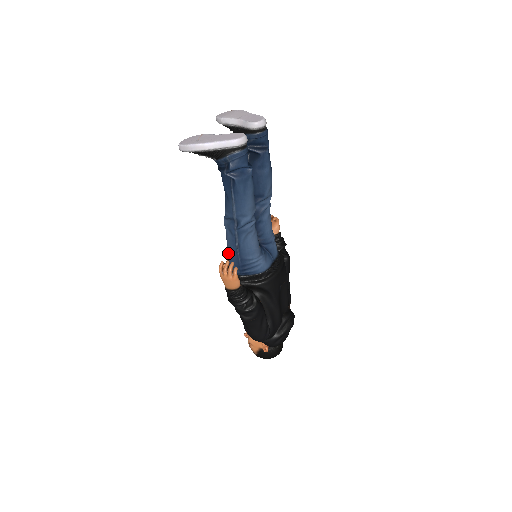
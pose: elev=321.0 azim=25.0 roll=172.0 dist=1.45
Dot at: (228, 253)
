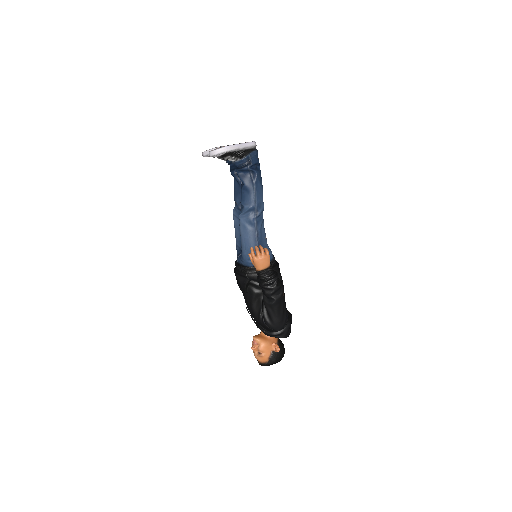
Dot at: (246, 247)
